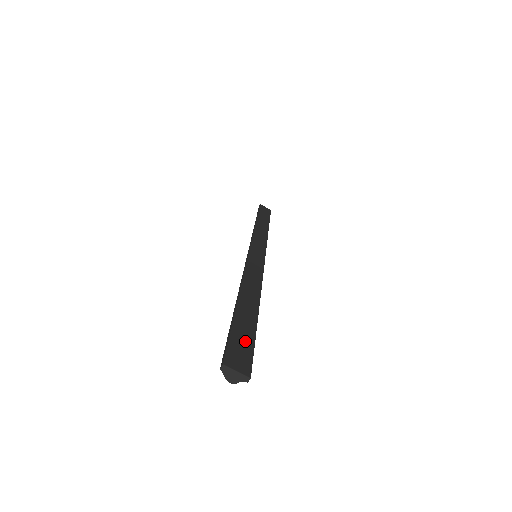
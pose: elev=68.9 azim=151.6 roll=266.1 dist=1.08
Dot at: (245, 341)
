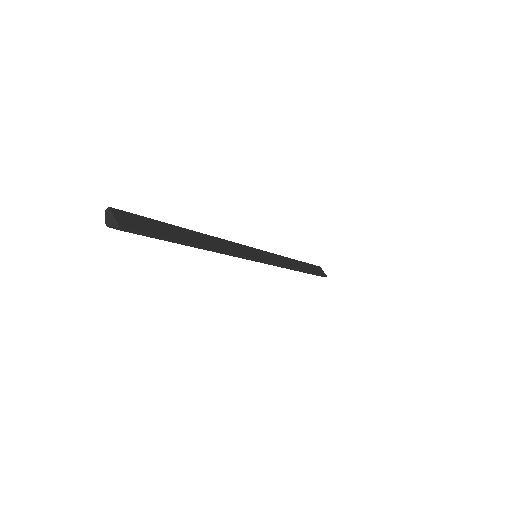
Dot at: (151, 227)
